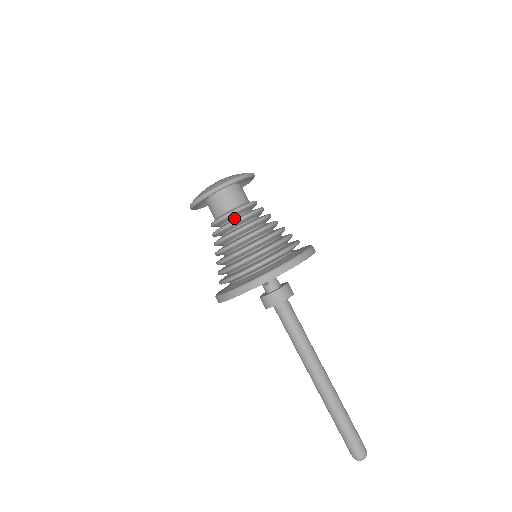
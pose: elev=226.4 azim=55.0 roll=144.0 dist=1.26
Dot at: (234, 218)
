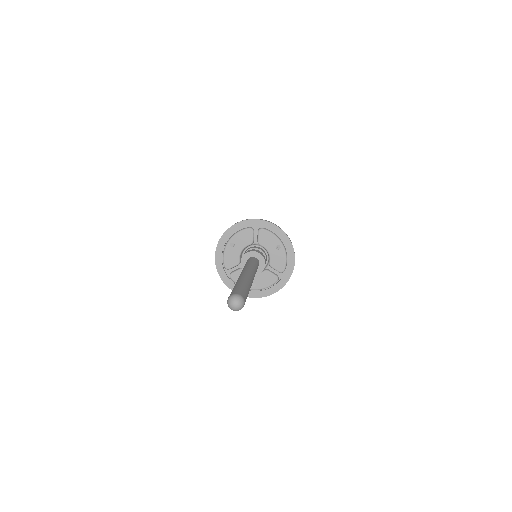
Dot at: occluded
